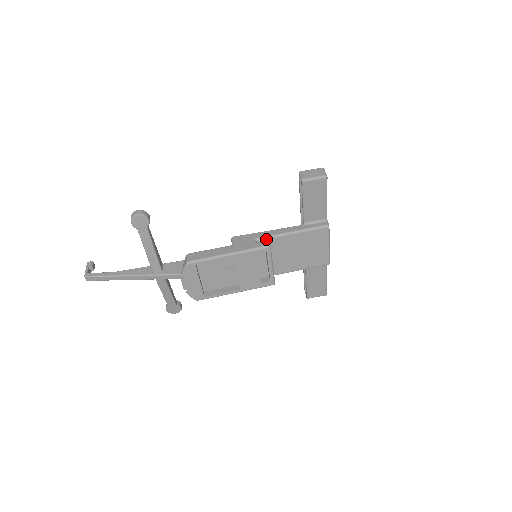
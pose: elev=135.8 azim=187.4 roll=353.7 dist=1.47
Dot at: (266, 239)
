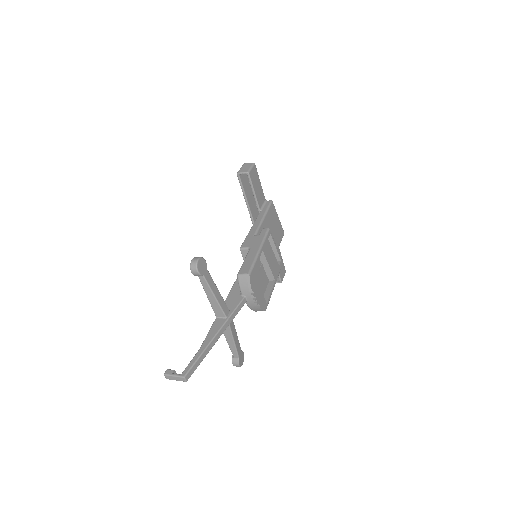
Dot at: (258, 231)
